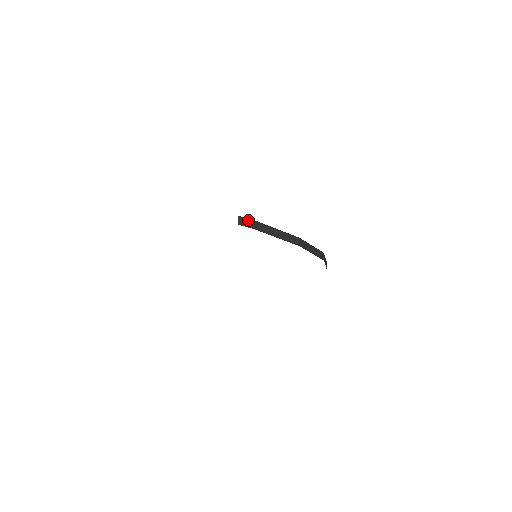
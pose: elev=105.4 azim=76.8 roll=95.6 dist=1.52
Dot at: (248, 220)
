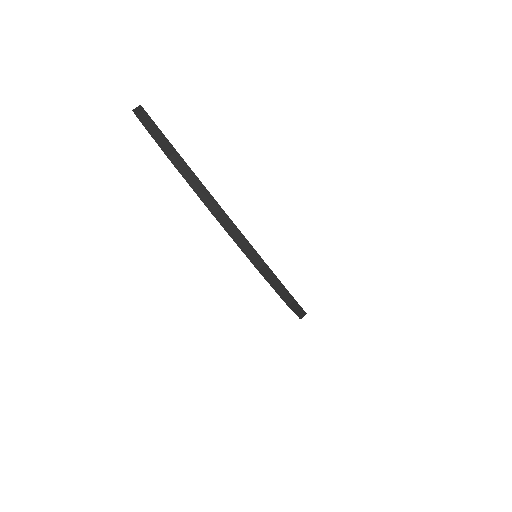
Dot at: (141, 109)
